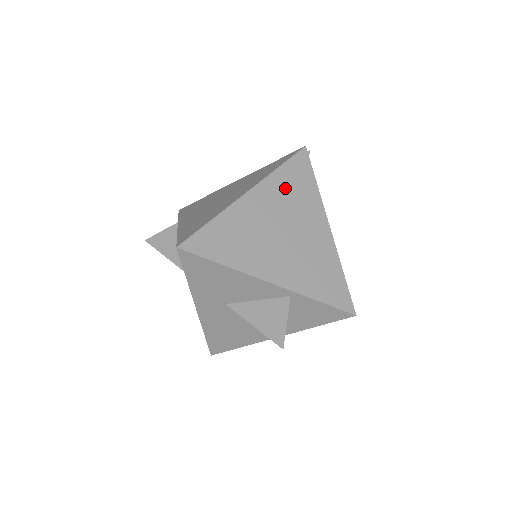
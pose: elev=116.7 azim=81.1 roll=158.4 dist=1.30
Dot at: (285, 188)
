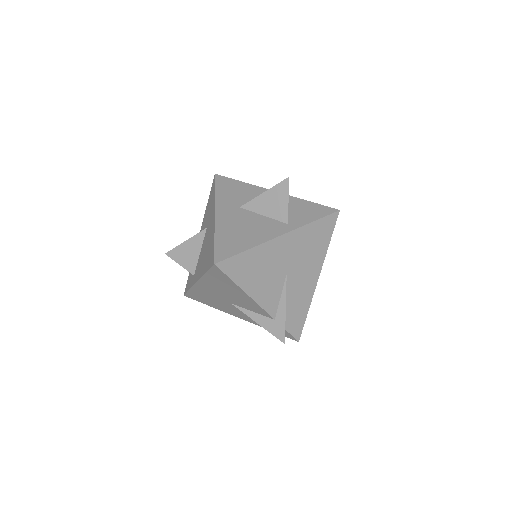
Dot at: occluded
